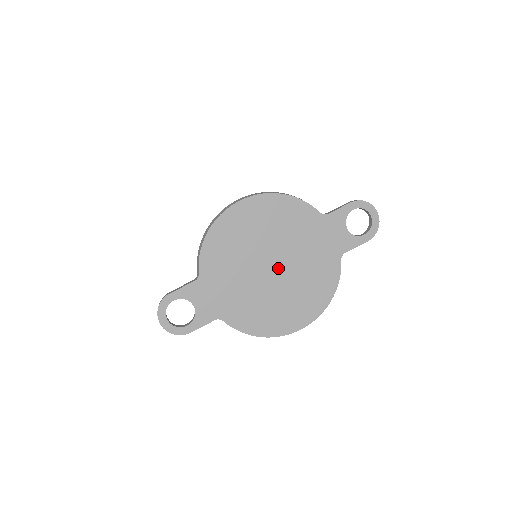
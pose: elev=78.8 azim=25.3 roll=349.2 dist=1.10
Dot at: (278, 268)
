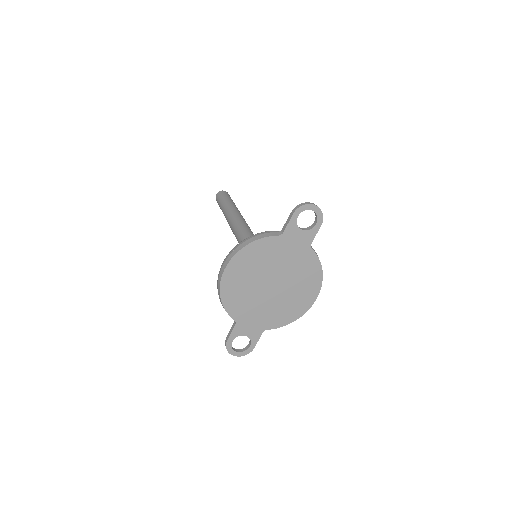
Dot at: (277, 283)
